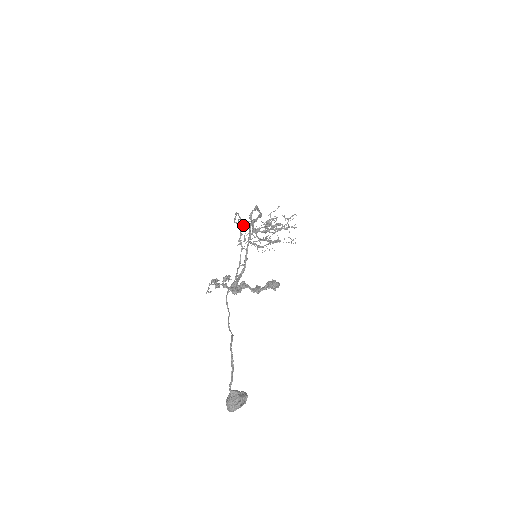
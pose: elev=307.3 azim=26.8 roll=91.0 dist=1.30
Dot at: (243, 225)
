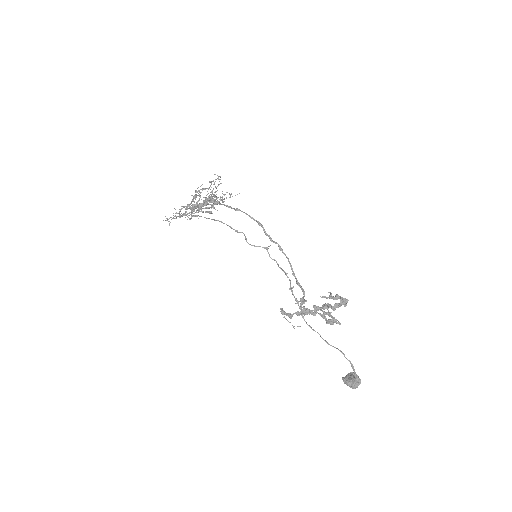
Dot at: (267, 249)
